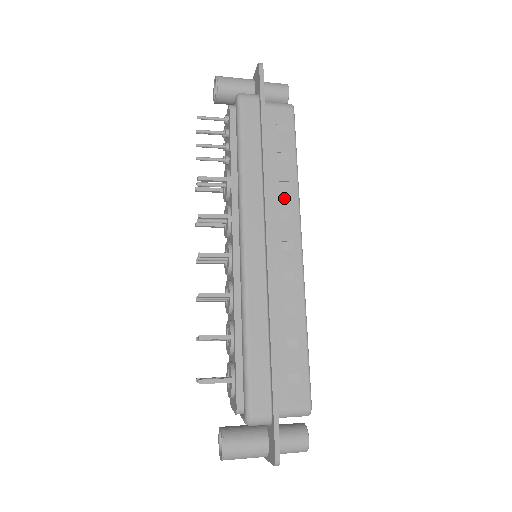
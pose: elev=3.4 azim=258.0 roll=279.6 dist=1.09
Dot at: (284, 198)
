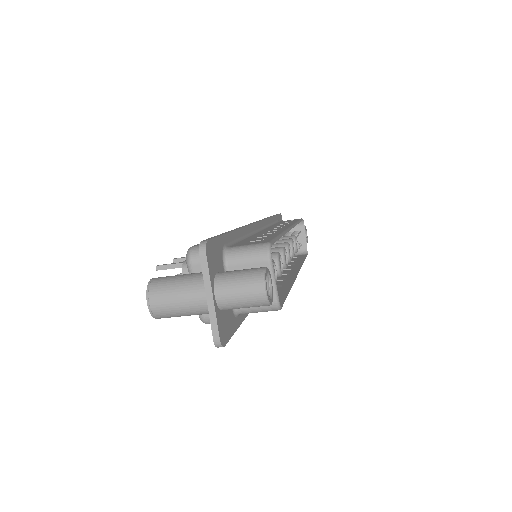
Dot at: occluded
